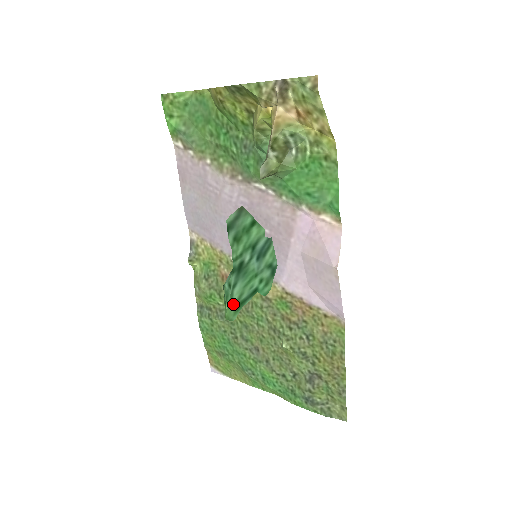
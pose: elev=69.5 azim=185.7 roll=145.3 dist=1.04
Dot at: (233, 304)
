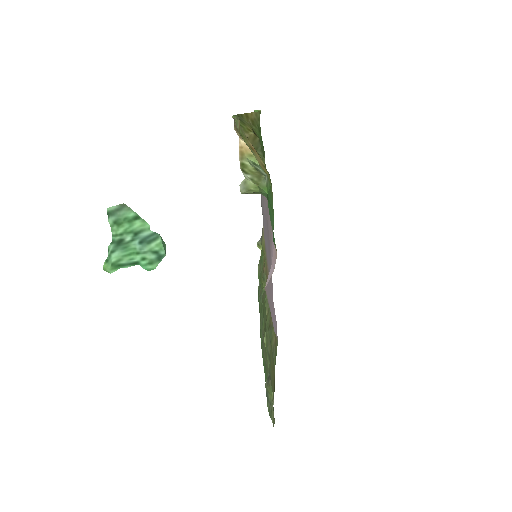
Dot at: (111, 263)
